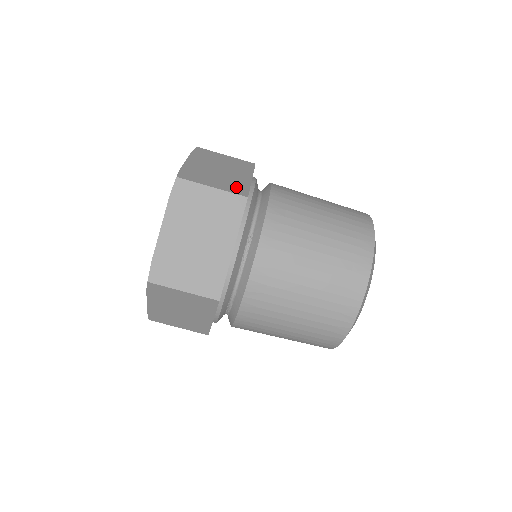
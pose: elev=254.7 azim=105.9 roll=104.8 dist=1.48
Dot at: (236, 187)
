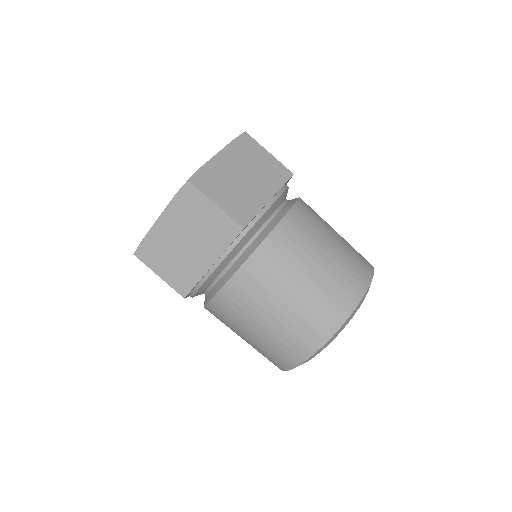
Dot at: occluded
